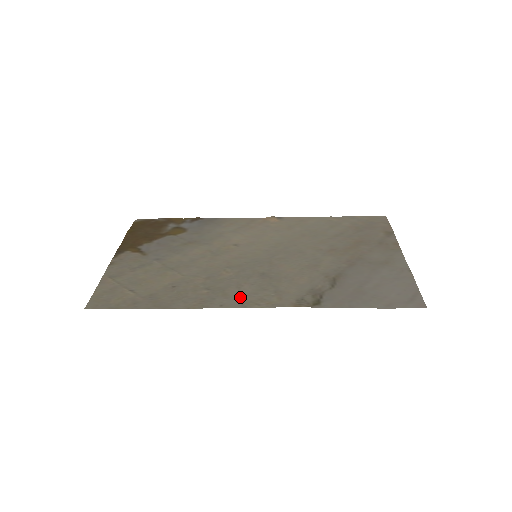
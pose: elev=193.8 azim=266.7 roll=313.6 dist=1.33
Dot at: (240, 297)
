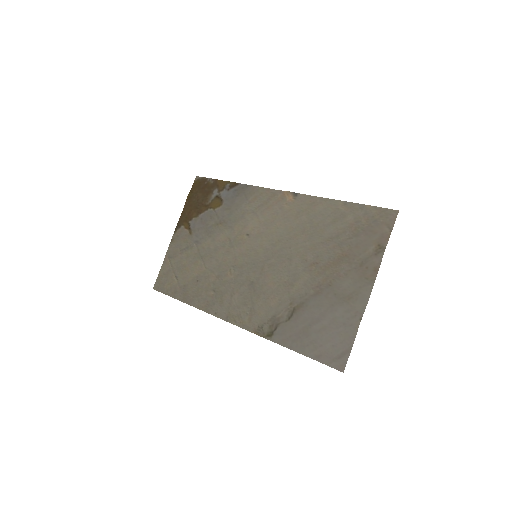
Dot at: (228, 308)
